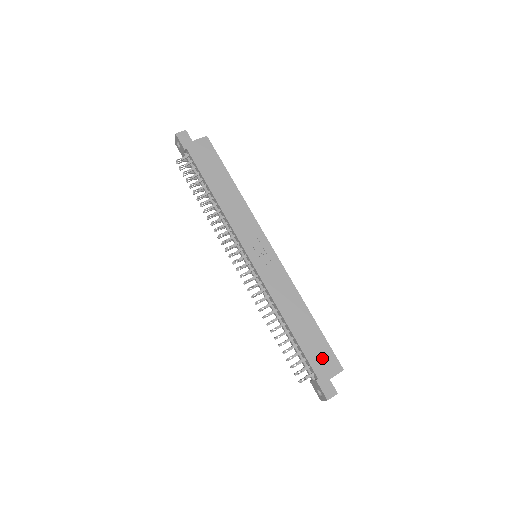
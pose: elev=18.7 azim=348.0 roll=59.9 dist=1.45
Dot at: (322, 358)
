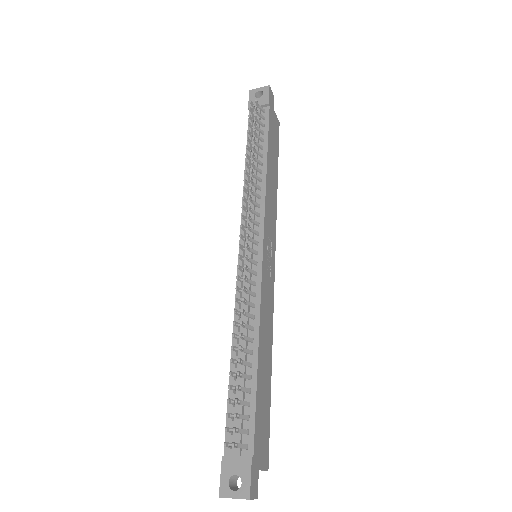
Dot at: (263, 433)
